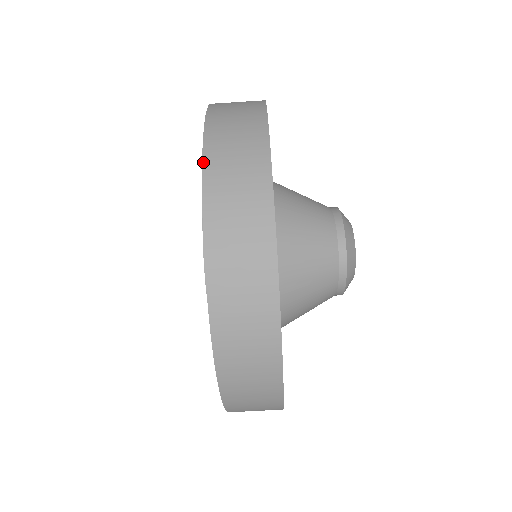
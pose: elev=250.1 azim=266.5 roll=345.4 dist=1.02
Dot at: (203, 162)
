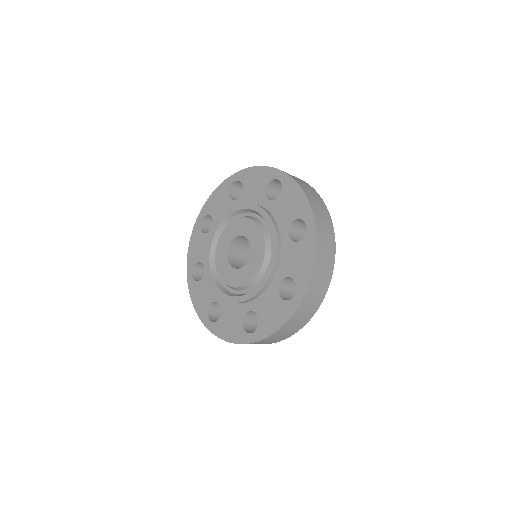
Dot at: (274, 334)
